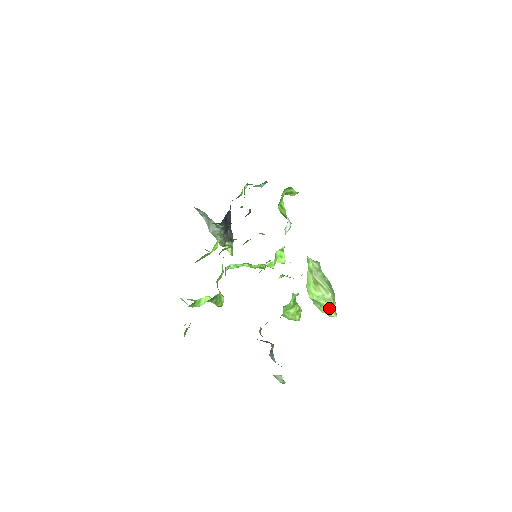
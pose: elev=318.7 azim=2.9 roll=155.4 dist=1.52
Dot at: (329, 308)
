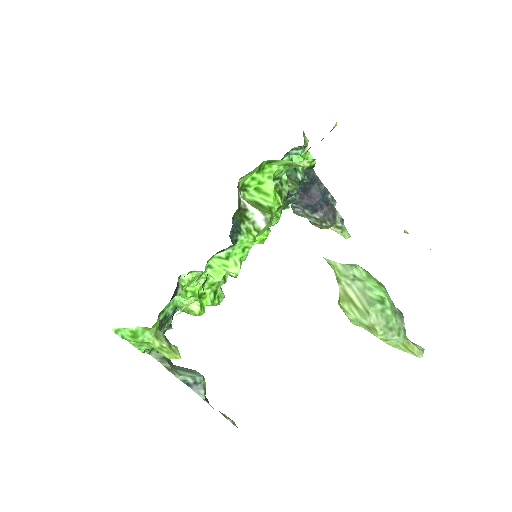
Dot at: (385, 340)
